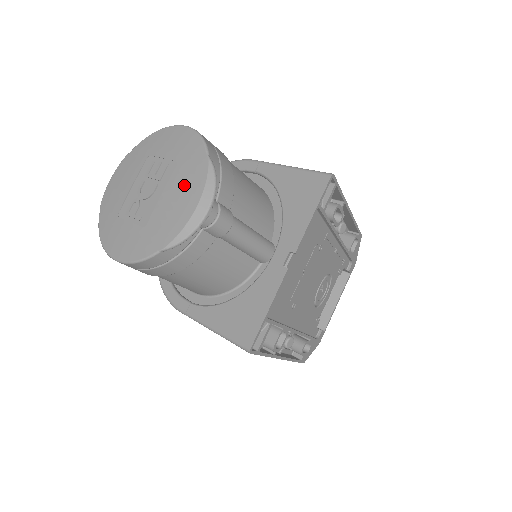
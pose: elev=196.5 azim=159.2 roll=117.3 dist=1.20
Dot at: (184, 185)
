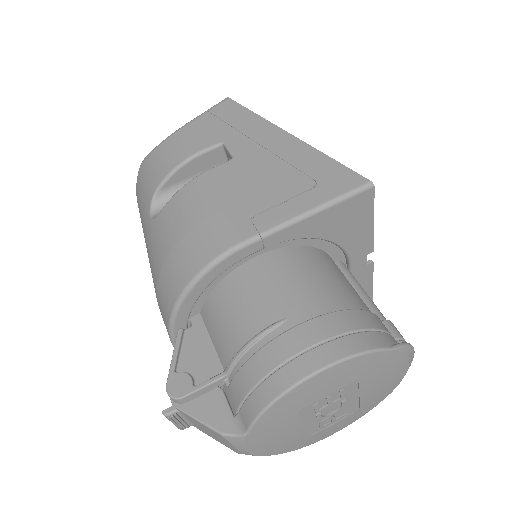
Dot at: (384, 375)
